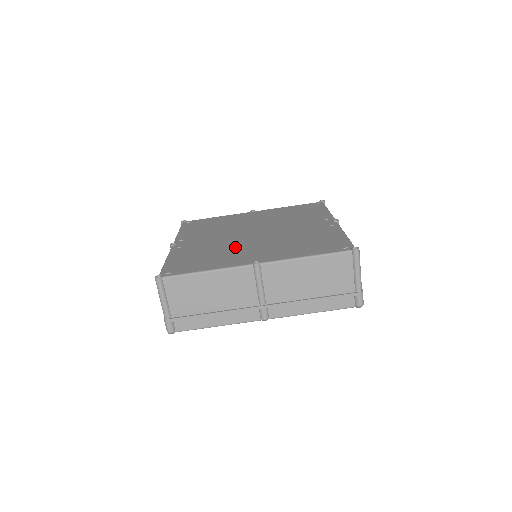
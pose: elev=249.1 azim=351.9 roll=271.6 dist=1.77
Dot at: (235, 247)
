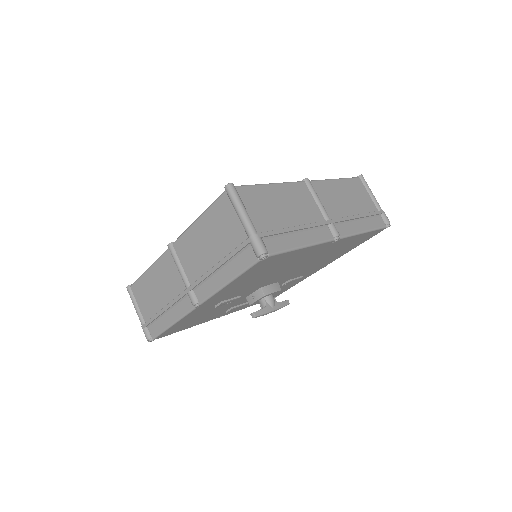
Dot at: occluded
